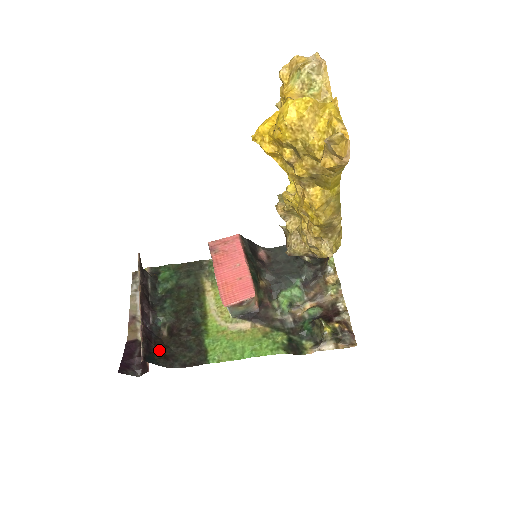
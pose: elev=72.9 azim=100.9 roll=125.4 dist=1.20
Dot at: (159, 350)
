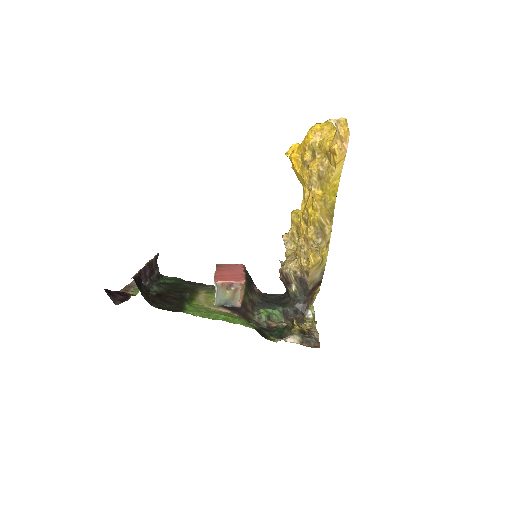
Dot at: (146, 291)
